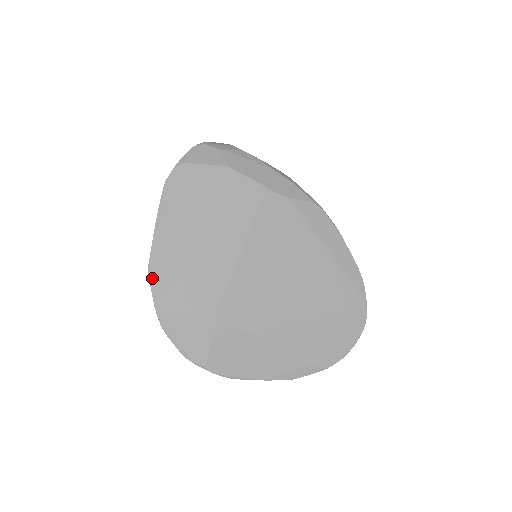
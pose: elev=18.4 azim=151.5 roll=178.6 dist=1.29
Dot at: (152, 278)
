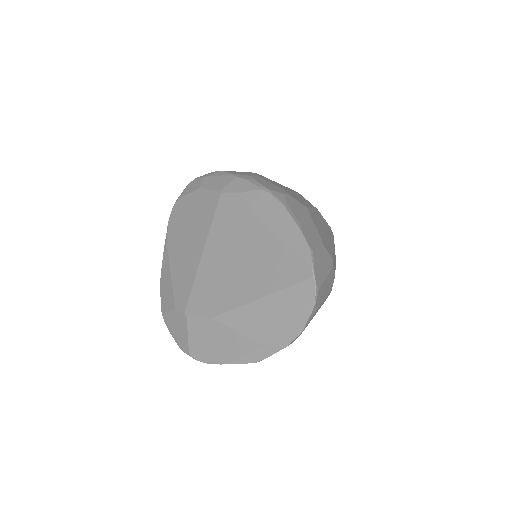
Dot at: (161, 289)
